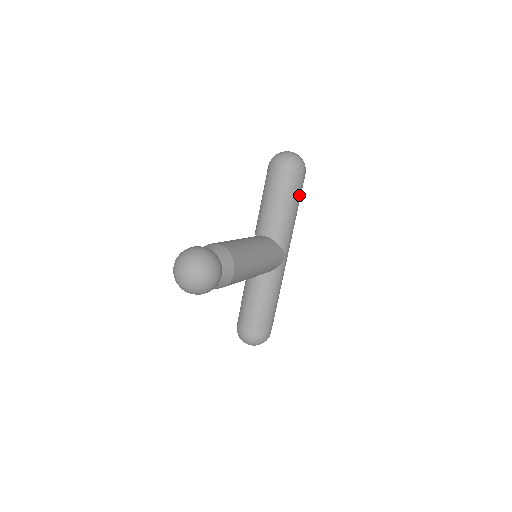
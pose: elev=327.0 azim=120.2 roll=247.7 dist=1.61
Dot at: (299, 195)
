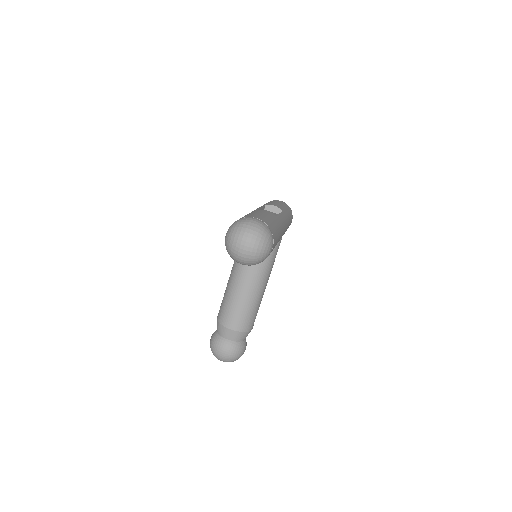
Dot at: (275, 245)
